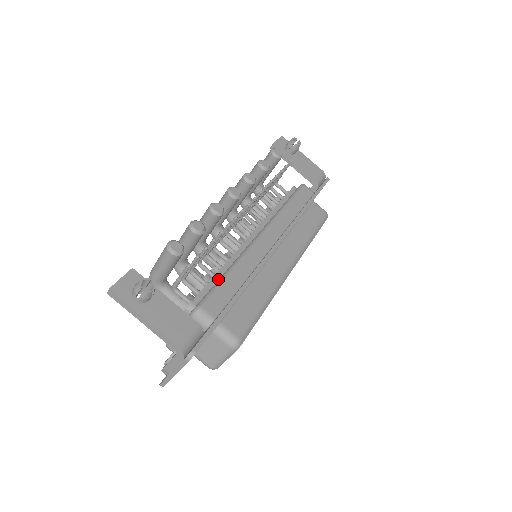
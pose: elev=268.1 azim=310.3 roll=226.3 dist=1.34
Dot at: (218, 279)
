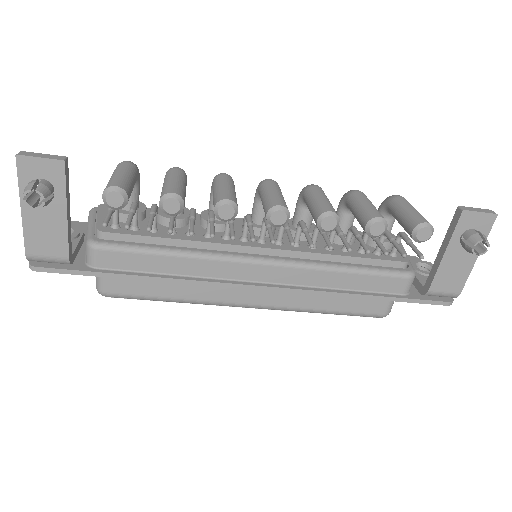
Dot at: (160, 243)
